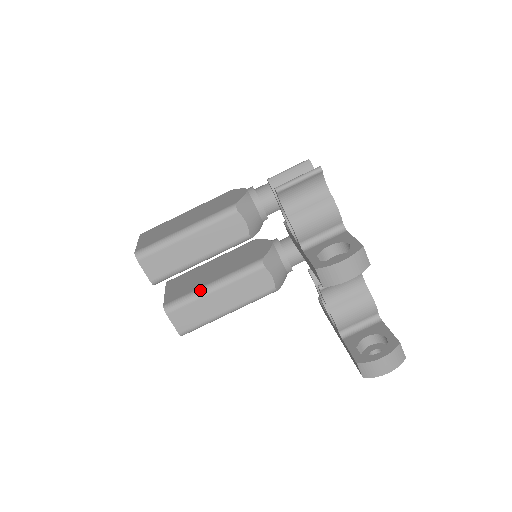
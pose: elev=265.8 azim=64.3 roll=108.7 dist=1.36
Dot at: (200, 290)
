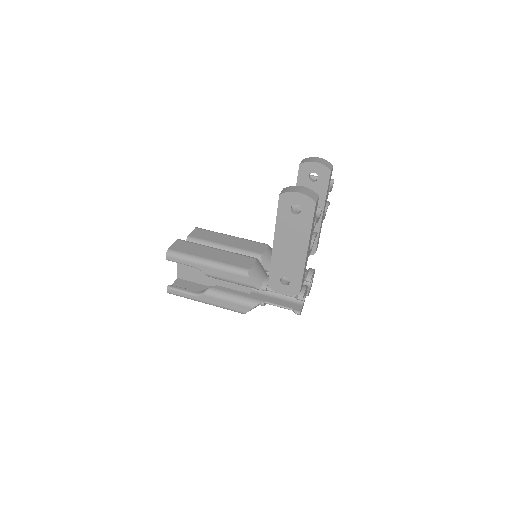
Dot at: (208, 246)
